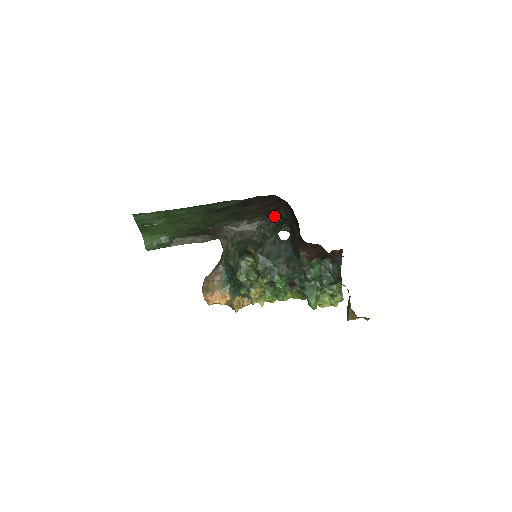
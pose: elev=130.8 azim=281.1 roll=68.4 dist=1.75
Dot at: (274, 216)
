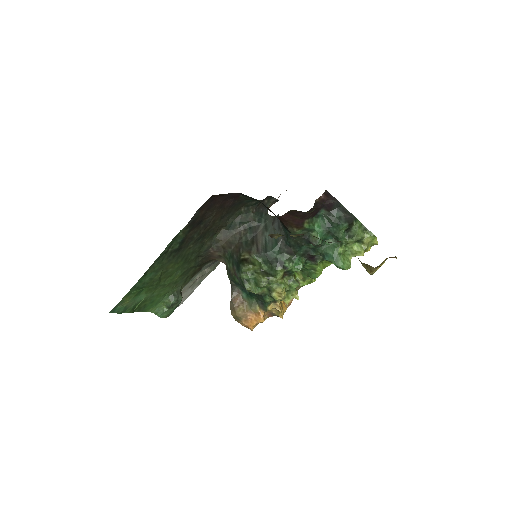
Dot at: (244, 204)
